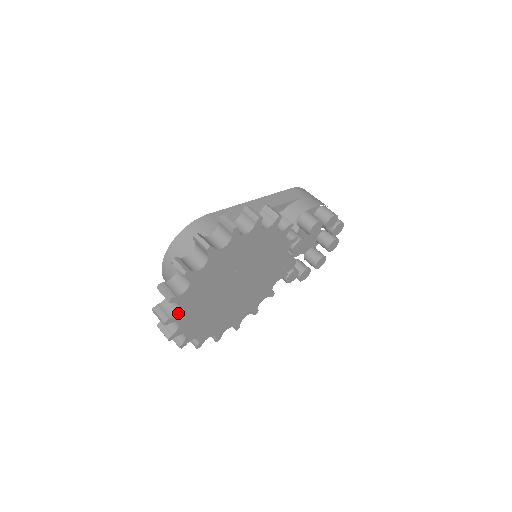
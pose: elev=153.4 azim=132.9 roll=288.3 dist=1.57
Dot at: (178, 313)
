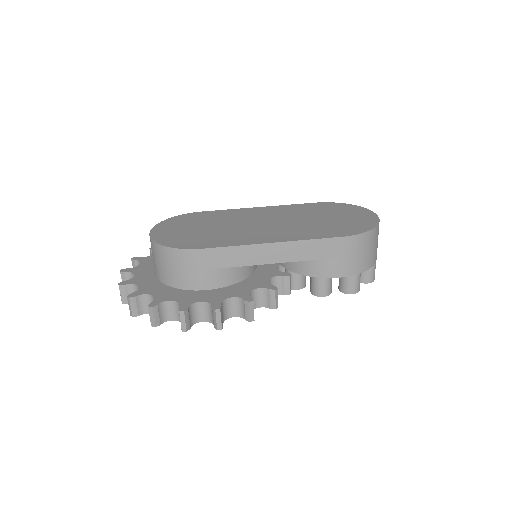
Dot at: occluded
